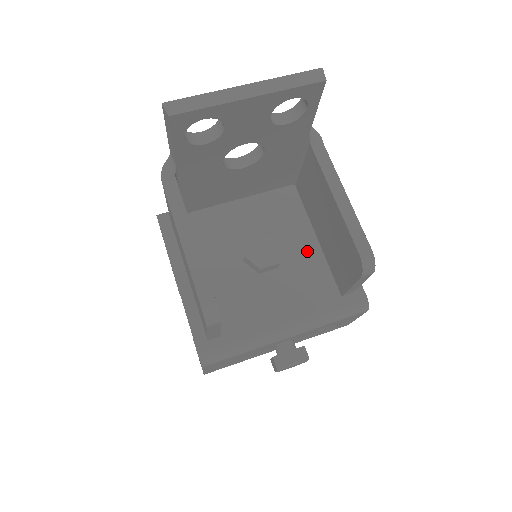
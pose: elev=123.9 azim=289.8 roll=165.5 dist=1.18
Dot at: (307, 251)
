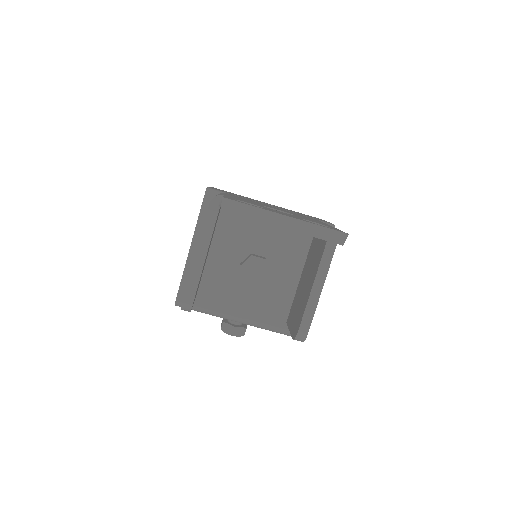
Dot at: (287, 281)
